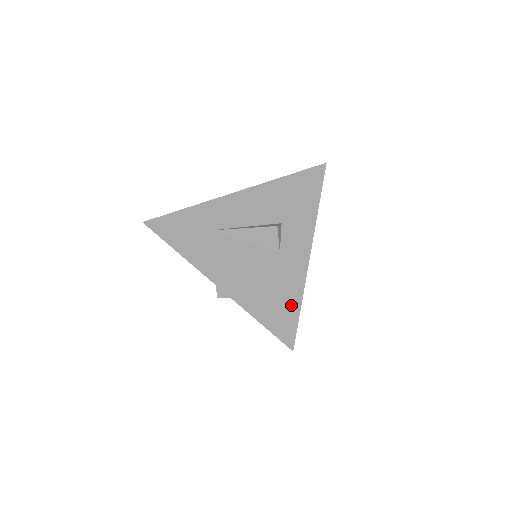
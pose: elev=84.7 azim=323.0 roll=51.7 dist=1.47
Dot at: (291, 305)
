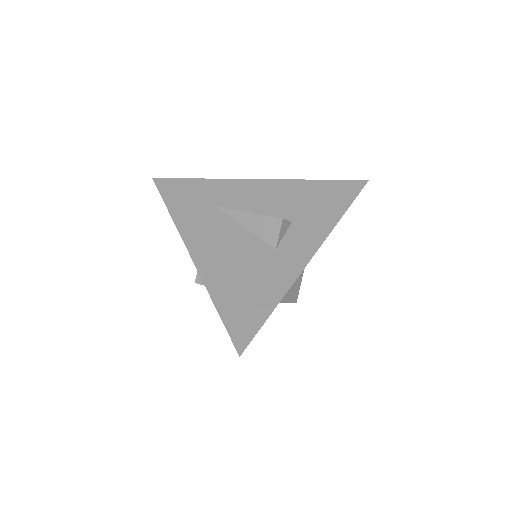
Dot at: (262, 306)
